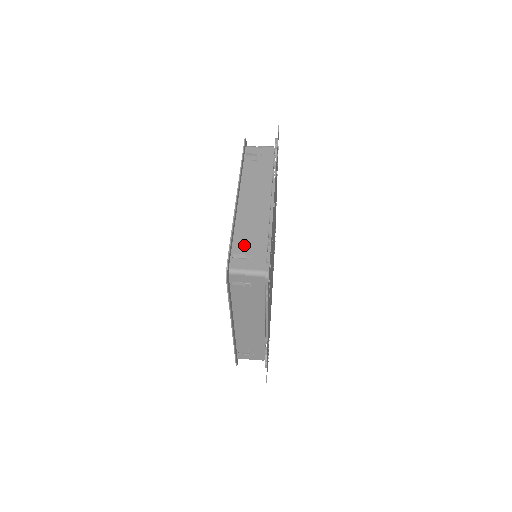
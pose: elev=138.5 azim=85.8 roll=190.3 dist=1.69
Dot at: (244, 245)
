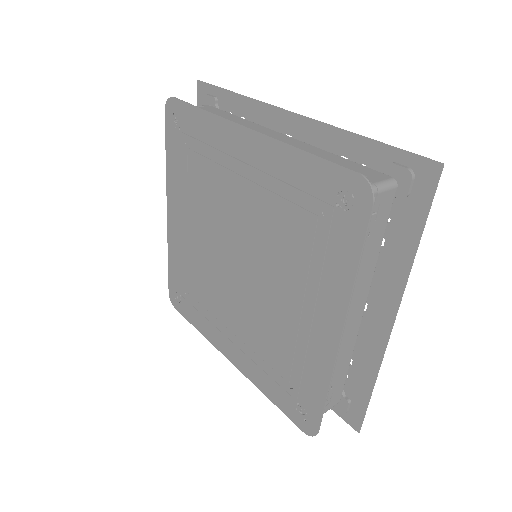
Dot at: occluded
